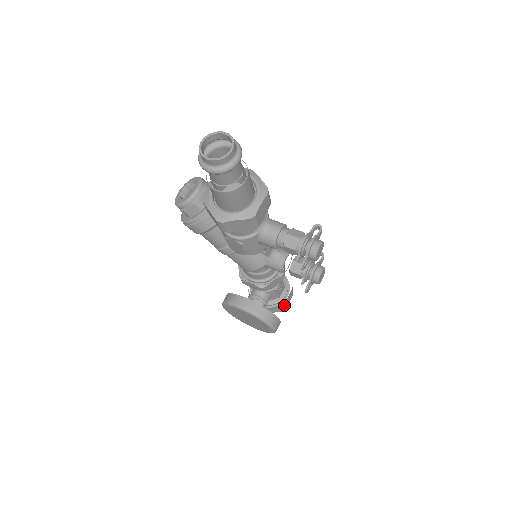
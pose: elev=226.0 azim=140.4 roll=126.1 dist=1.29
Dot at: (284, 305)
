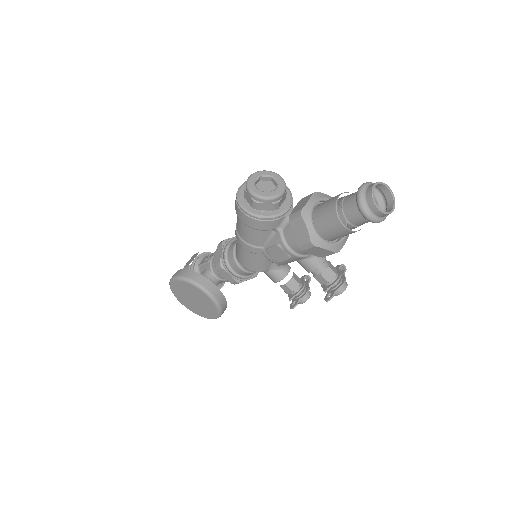
Dot at: occluded
